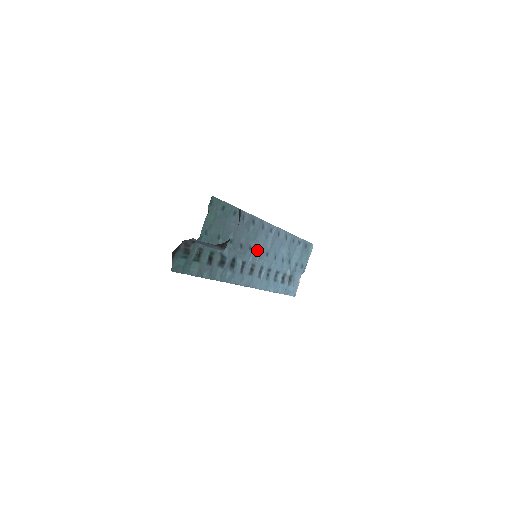
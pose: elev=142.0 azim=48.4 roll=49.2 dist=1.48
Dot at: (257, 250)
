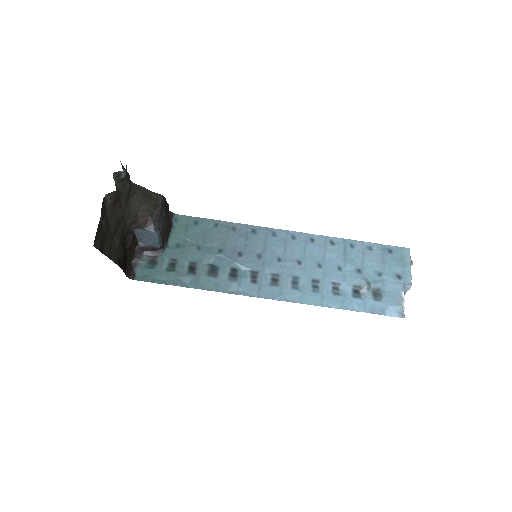
Dot at: (275, 259)
